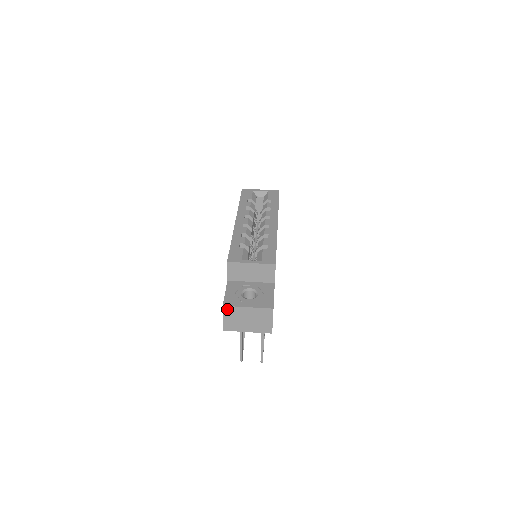
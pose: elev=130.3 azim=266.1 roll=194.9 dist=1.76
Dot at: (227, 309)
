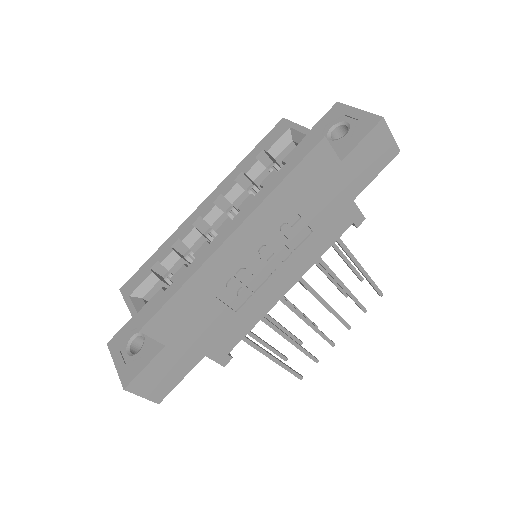
Dot at: occluded
